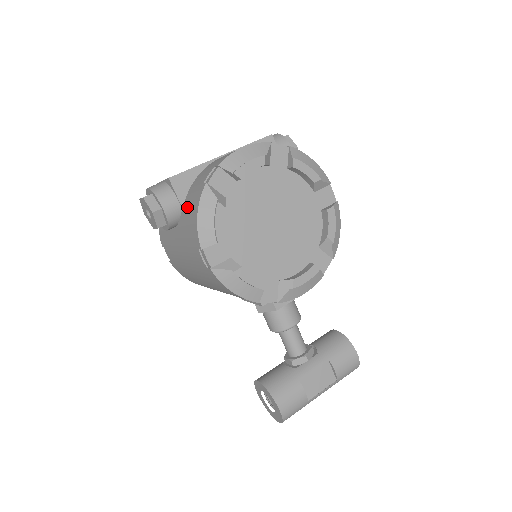
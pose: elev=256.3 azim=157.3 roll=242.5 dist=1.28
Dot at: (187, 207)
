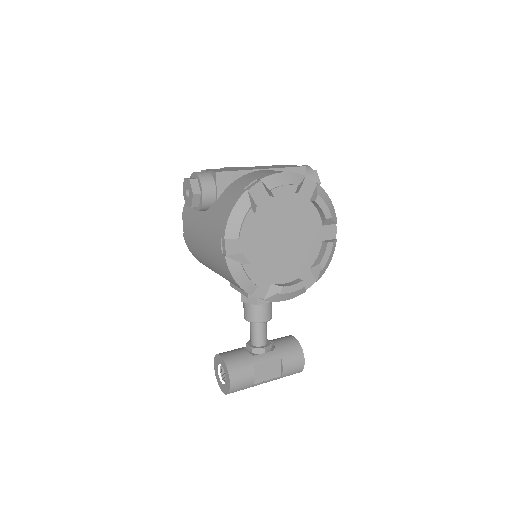
Dot at: (222, 201)
